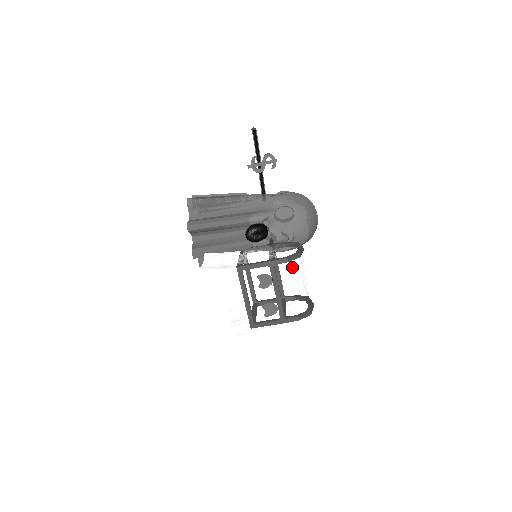
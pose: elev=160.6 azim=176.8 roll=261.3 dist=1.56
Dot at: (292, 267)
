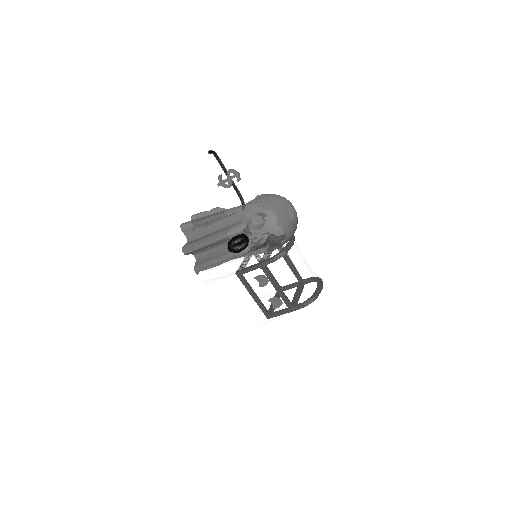
Dot at: (281, 264)
